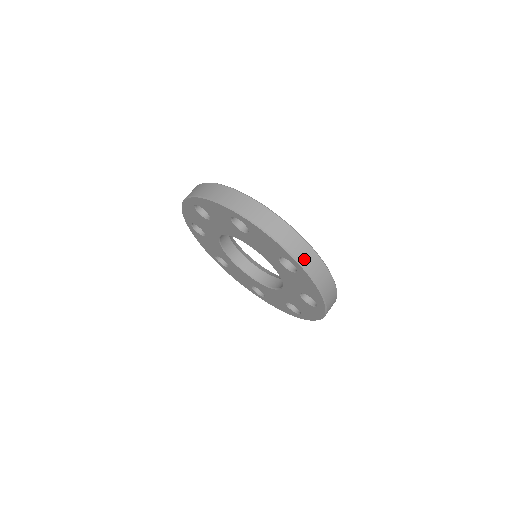
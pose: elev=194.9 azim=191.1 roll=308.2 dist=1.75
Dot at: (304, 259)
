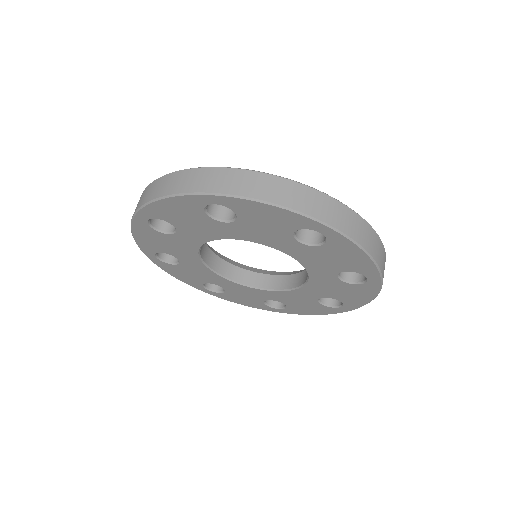
Dot at: (383, 272)
